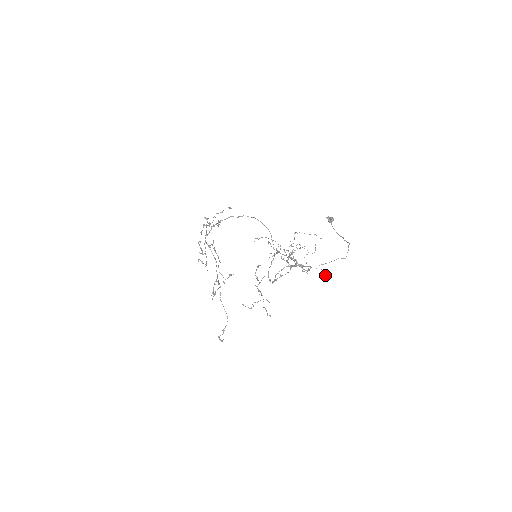
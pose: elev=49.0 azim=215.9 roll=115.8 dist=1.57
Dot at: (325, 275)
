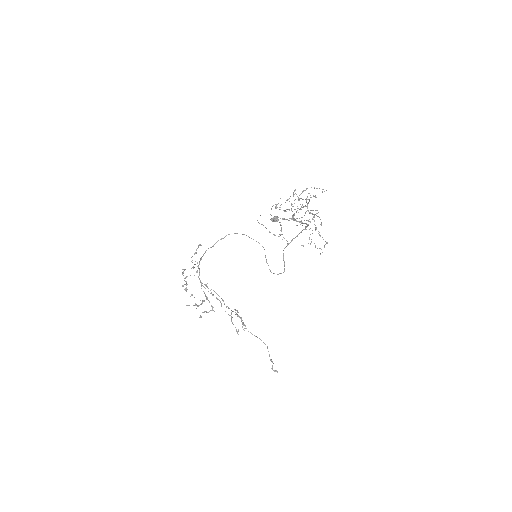
Dot at: occluded
